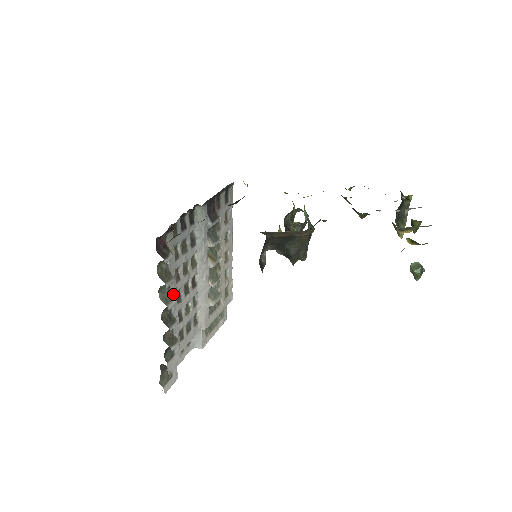
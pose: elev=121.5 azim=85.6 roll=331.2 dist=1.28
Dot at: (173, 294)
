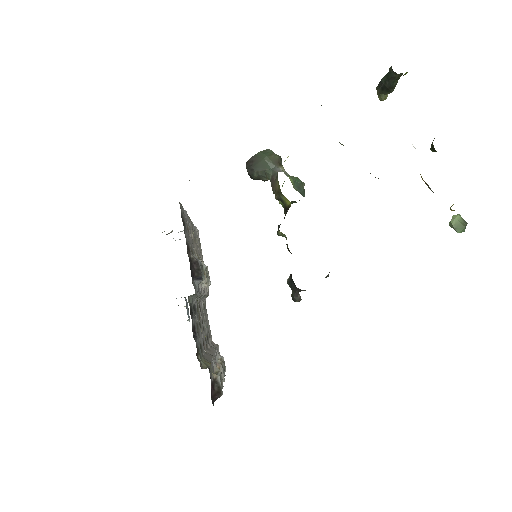
Dot at: (215, 364)
